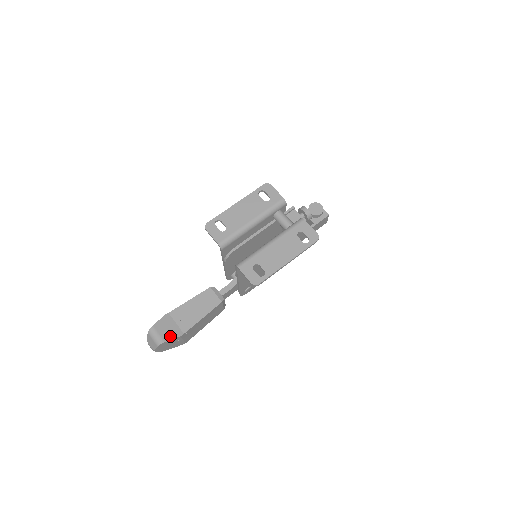
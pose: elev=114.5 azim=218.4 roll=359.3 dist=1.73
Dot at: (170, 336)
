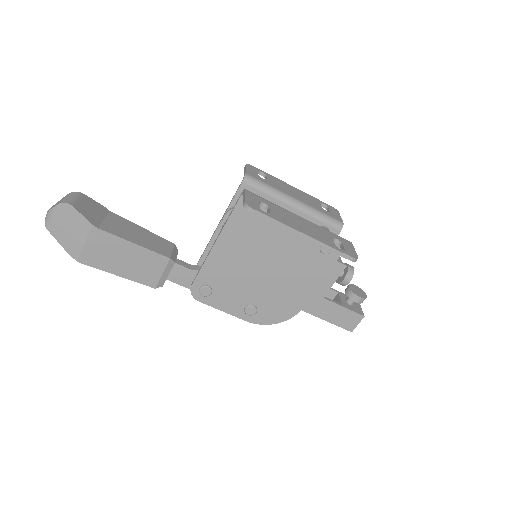
Dot at: (84, 212)
